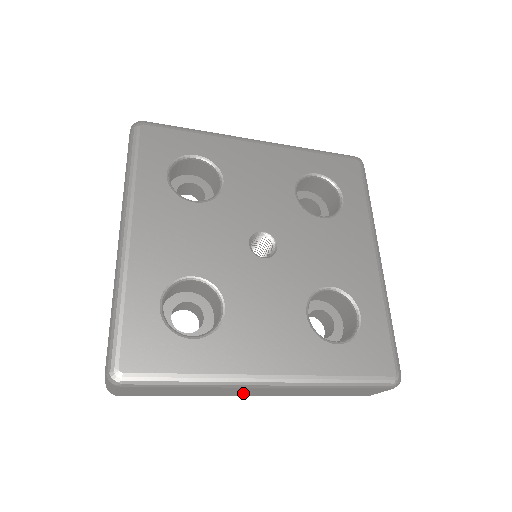
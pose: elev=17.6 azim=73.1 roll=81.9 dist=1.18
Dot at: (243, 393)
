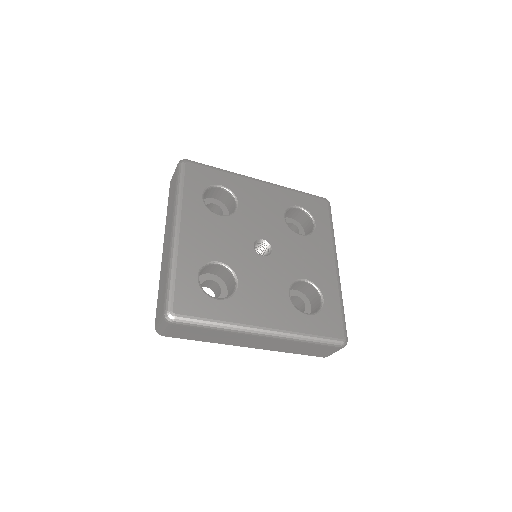
Dot at: (245, 342)
